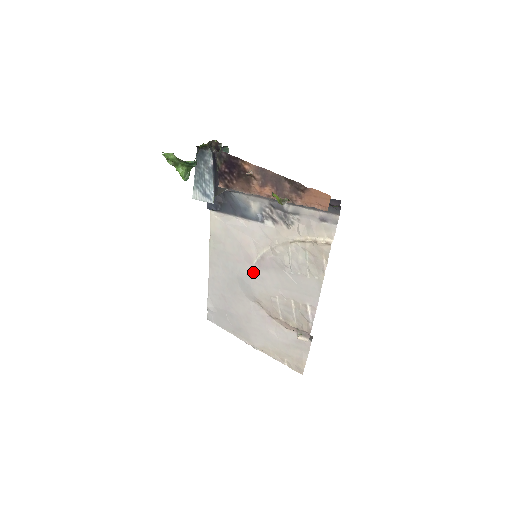
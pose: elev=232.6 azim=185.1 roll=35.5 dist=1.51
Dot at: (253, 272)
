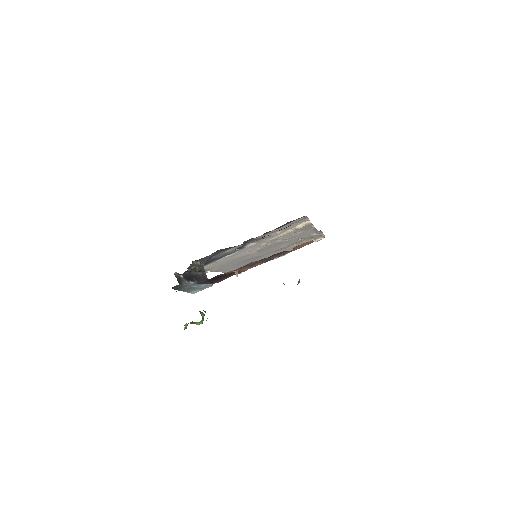
Dot at: occluded
